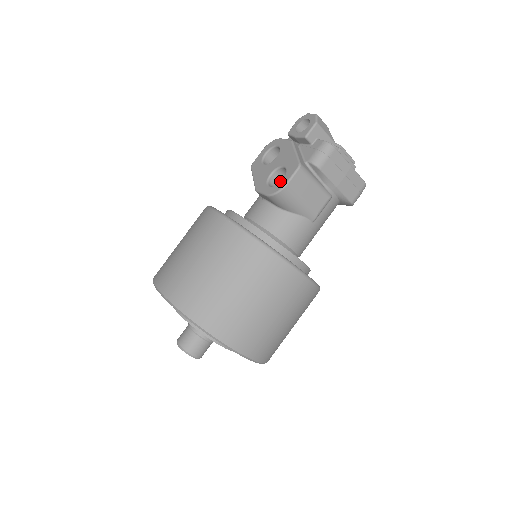
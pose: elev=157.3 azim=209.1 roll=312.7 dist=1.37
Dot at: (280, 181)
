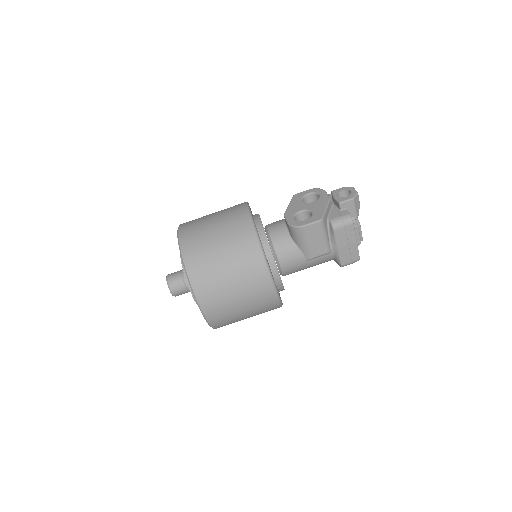
Dot at: (304, 219)
